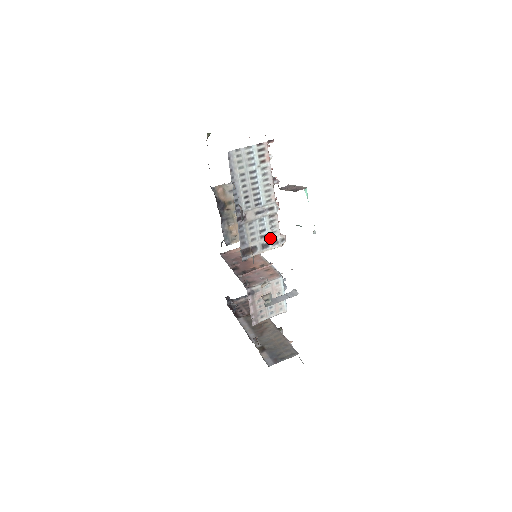
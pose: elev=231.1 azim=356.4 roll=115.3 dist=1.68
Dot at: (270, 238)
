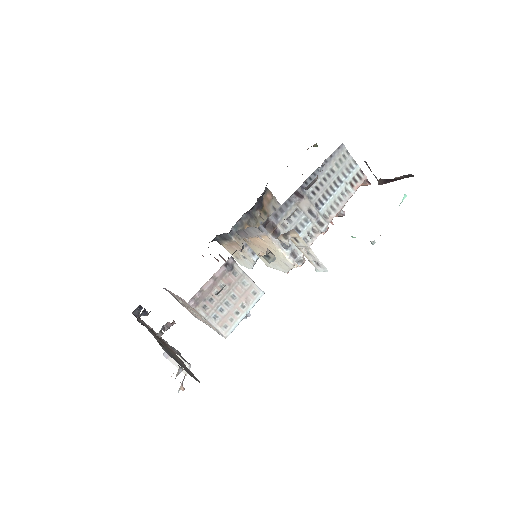
Dot at: occluded
